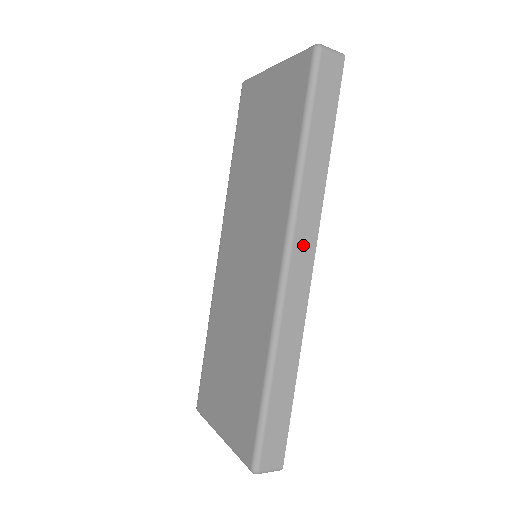
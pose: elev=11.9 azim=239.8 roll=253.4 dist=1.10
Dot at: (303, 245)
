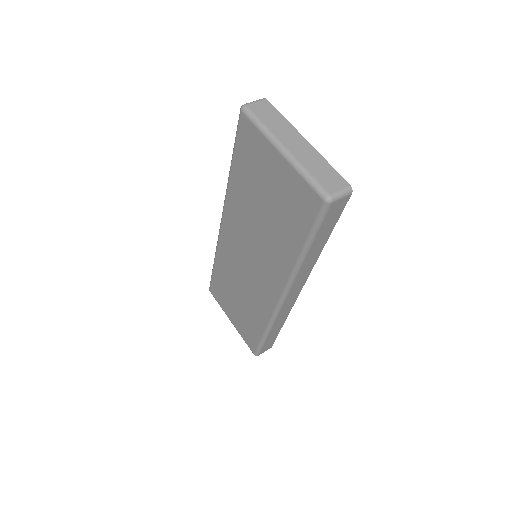
Dot at: (295, 289)
